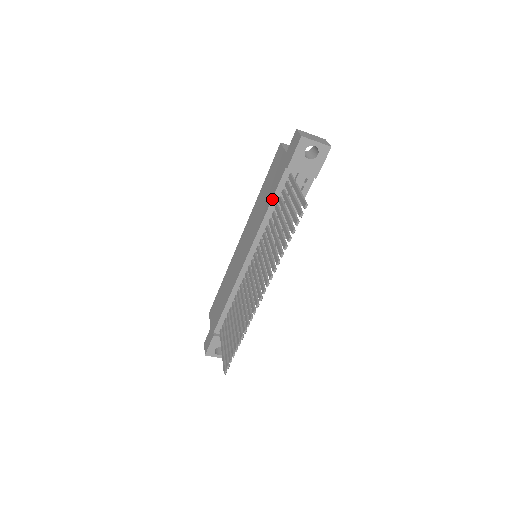
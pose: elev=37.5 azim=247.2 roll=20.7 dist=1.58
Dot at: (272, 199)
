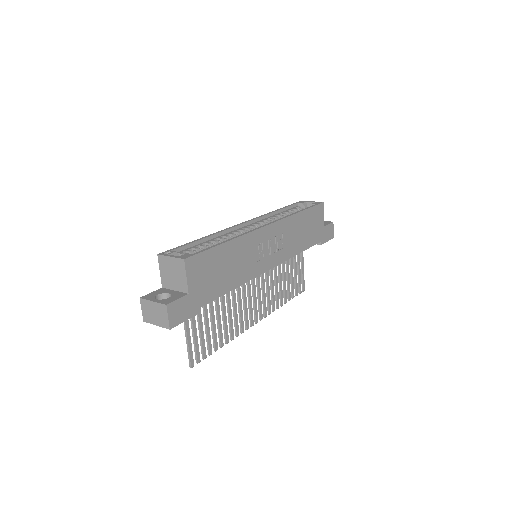
Dot at: occluded
